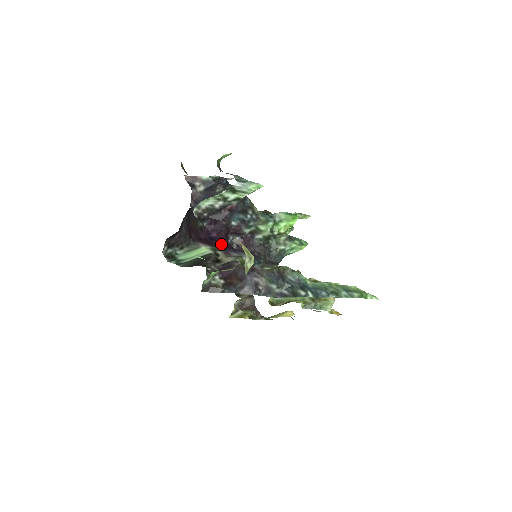
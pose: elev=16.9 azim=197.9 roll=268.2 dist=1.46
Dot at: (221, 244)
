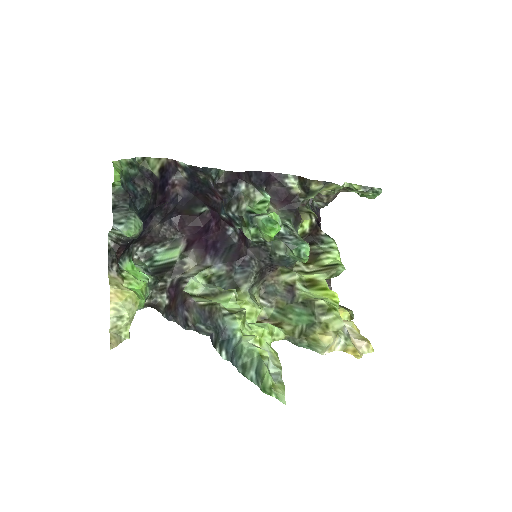
Dot at: (211, 240)
